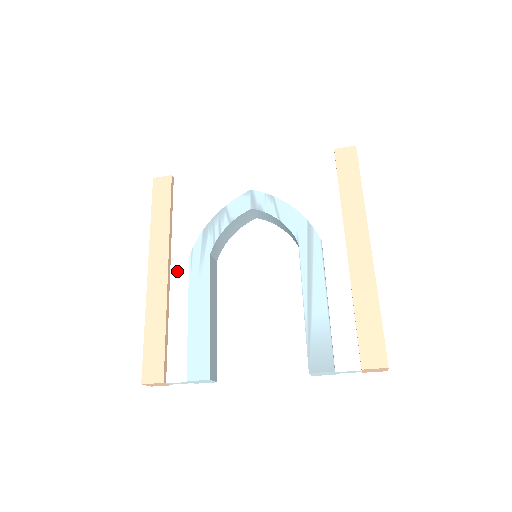
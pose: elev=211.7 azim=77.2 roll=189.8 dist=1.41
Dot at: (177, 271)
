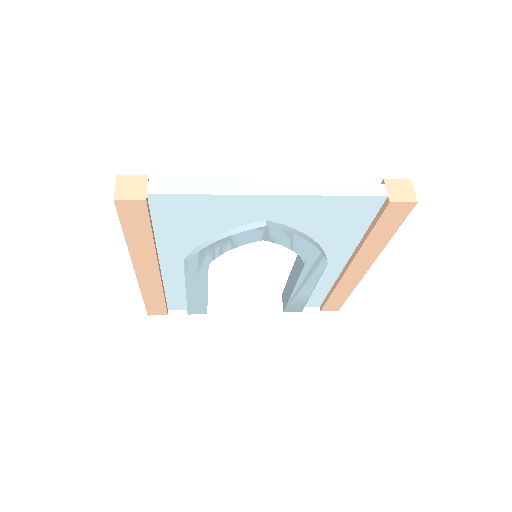
Dot at: (168, 267)
